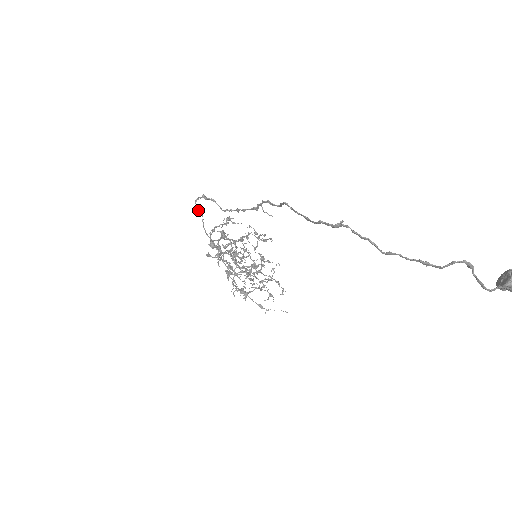
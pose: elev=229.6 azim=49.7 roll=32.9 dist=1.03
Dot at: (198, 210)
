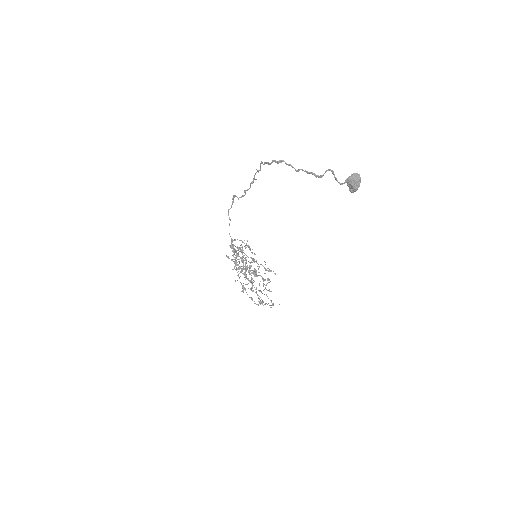
Dot at: occluded
